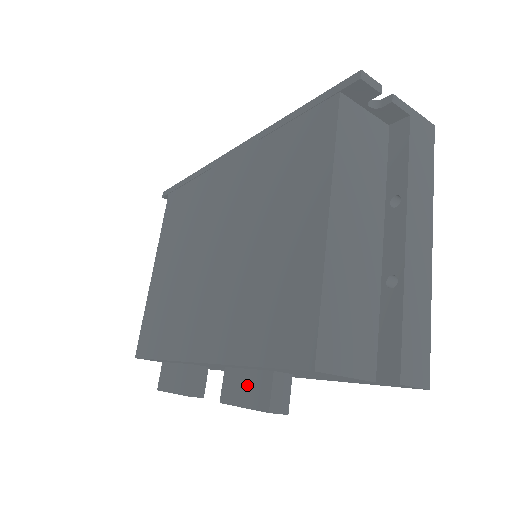
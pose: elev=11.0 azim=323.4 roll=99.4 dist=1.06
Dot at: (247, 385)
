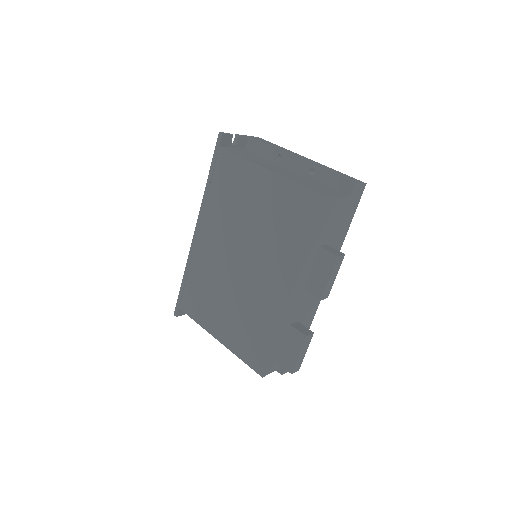
Dot at: (319, 271)
